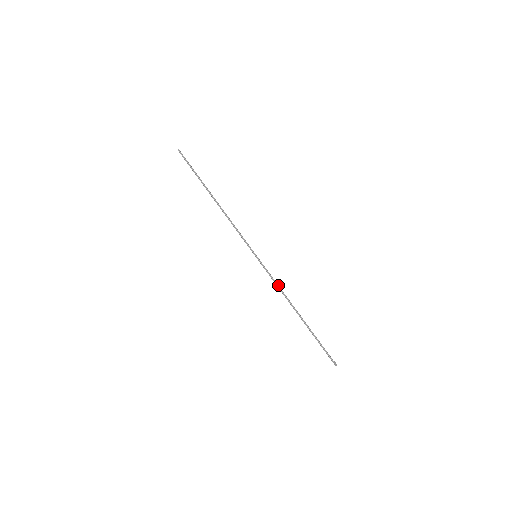
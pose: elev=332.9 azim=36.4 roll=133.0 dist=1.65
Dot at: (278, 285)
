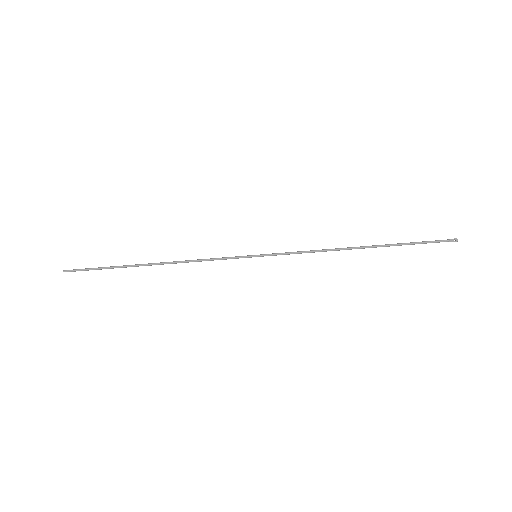
Dot at: (309, 251)
